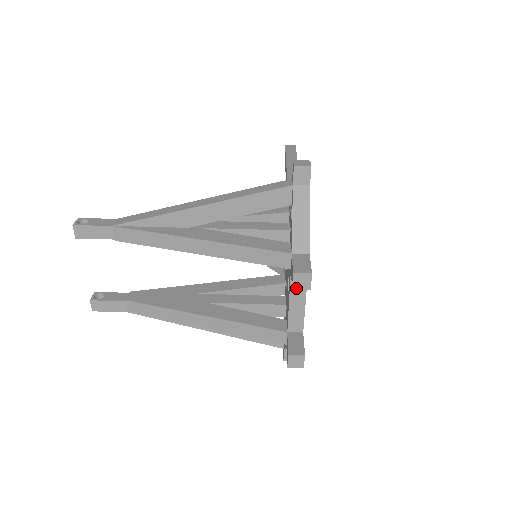
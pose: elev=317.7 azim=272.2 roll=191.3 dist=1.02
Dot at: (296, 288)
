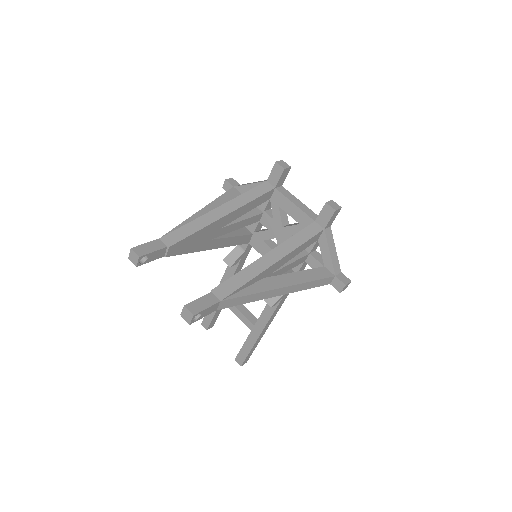
Dot at: (285, 168)
